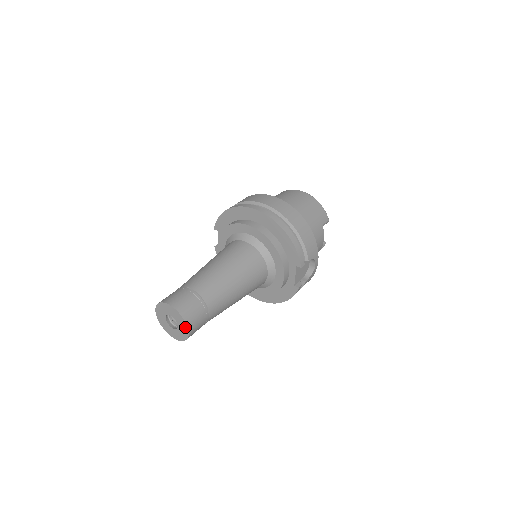
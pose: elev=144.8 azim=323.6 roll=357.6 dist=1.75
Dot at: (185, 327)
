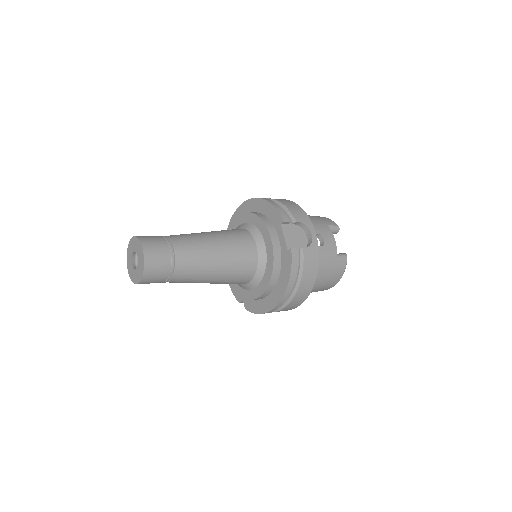
Dot at: (141, 249)
